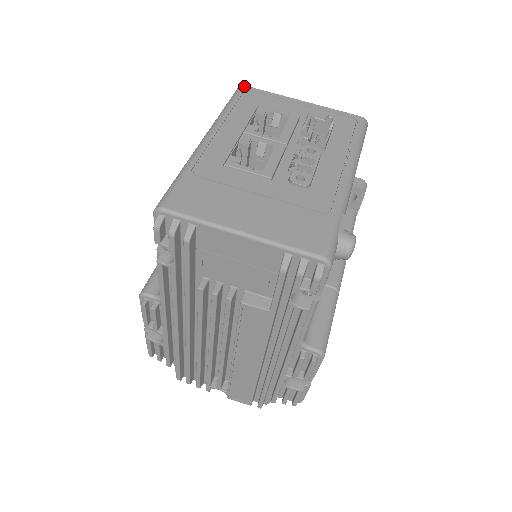
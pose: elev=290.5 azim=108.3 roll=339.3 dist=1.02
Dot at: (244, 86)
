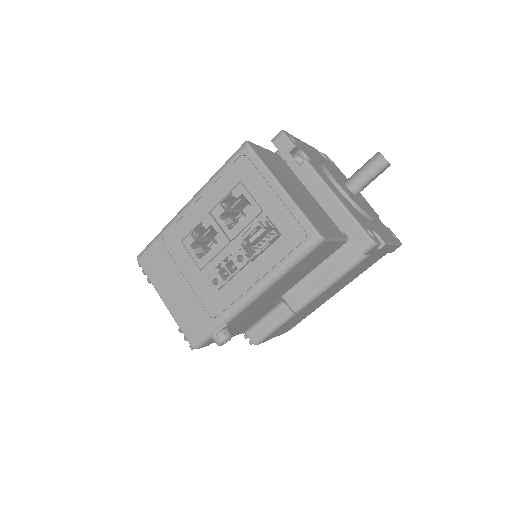
Dot at: (246, 146)
